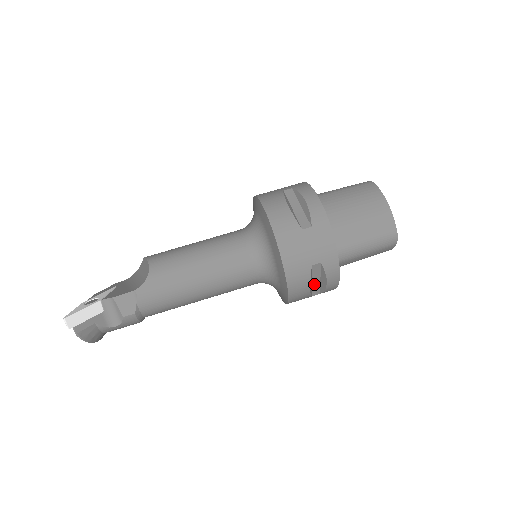
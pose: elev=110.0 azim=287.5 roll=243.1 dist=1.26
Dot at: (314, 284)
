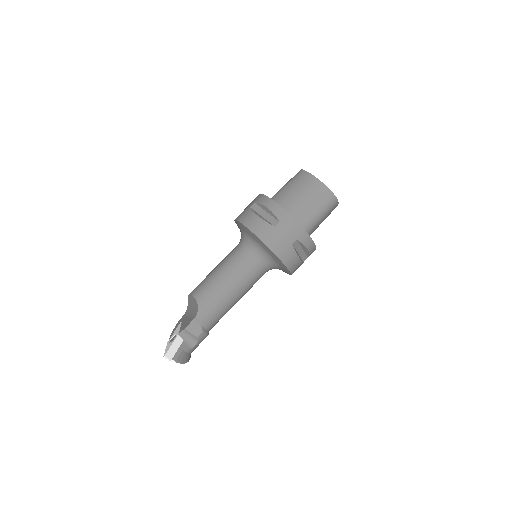
Dot at: (301, 254)
